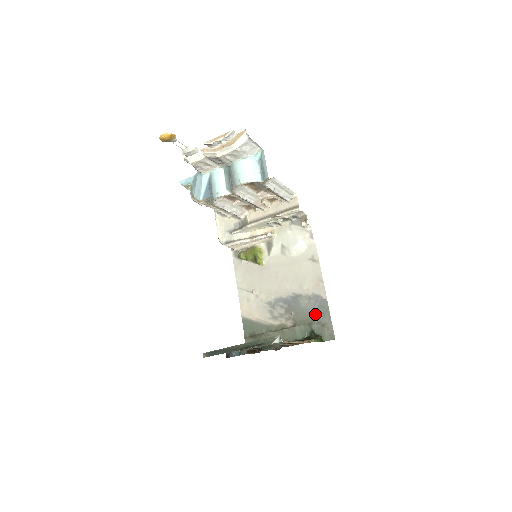
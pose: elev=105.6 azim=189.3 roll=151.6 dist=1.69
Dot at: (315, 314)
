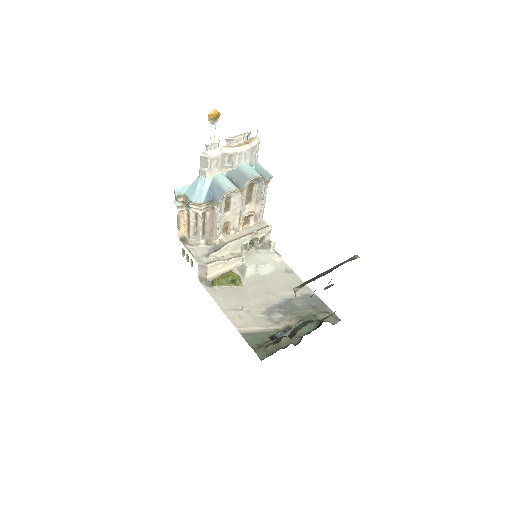
Dot at: (314, 307)
